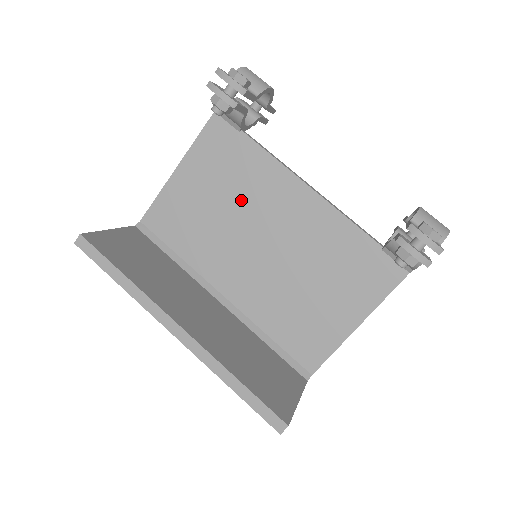
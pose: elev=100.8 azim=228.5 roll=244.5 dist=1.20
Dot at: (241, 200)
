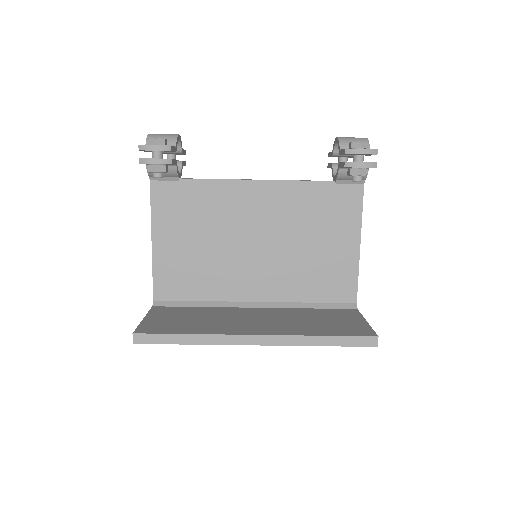
Dot at: (216, 226)
